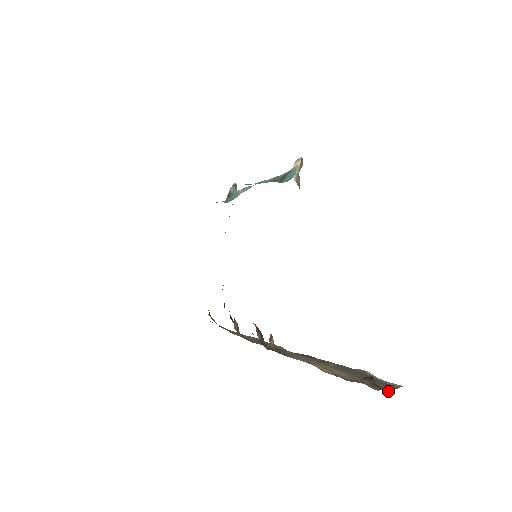
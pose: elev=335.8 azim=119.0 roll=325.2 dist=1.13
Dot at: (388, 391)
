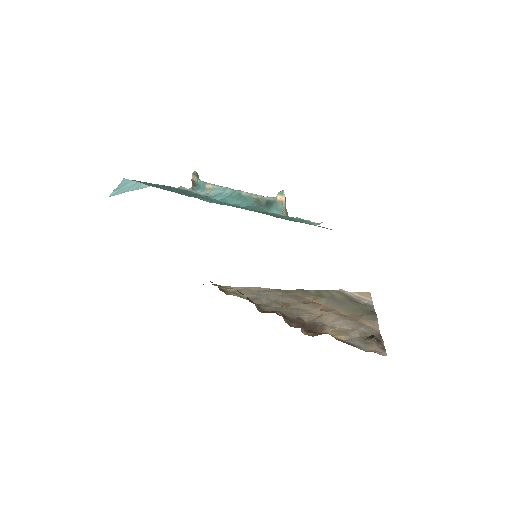
Dot at: (378, 328)
